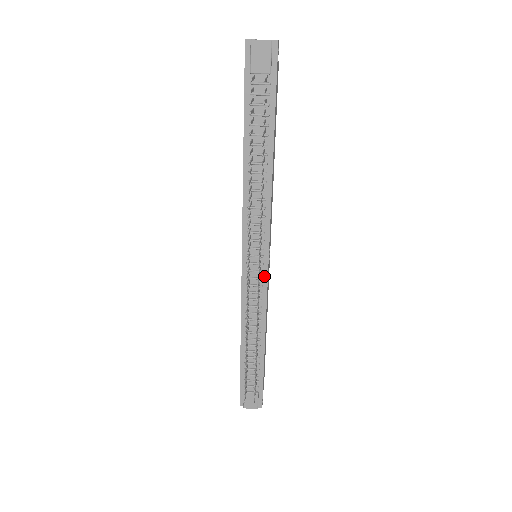
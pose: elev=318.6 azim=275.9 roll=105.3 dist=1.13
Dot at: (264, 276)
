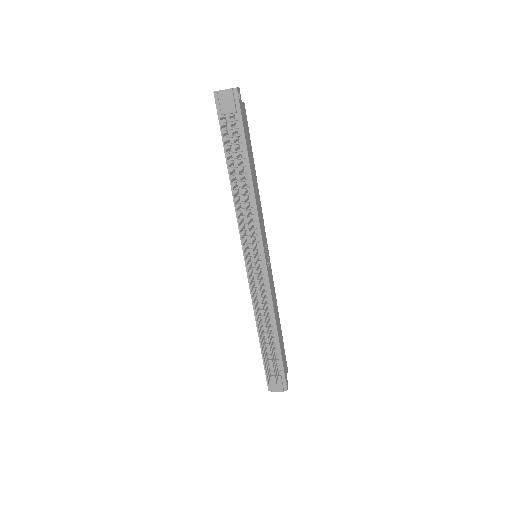
Dot at: (264, 271)
